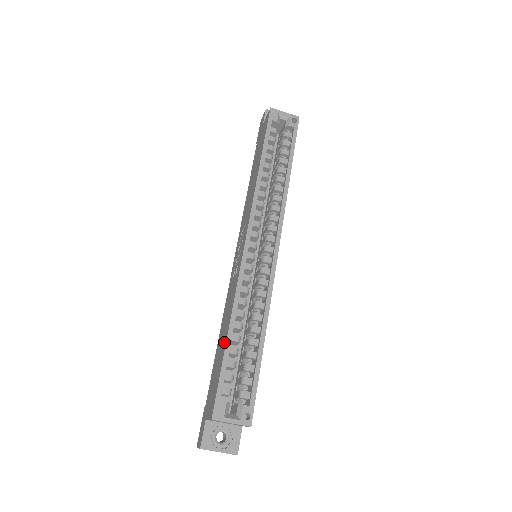
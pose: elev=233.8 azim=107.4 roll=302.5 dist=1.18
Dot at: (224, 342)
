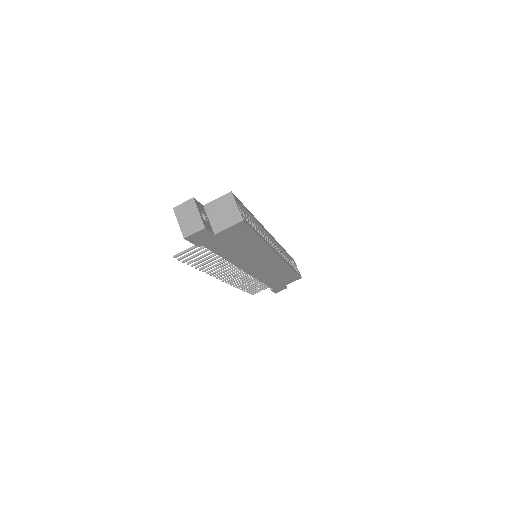
Dot at: occluded
